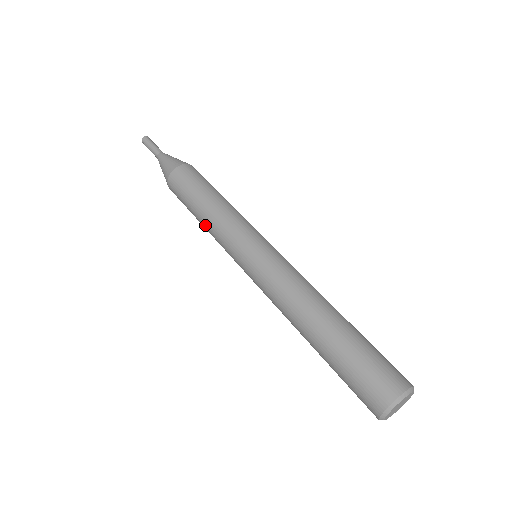
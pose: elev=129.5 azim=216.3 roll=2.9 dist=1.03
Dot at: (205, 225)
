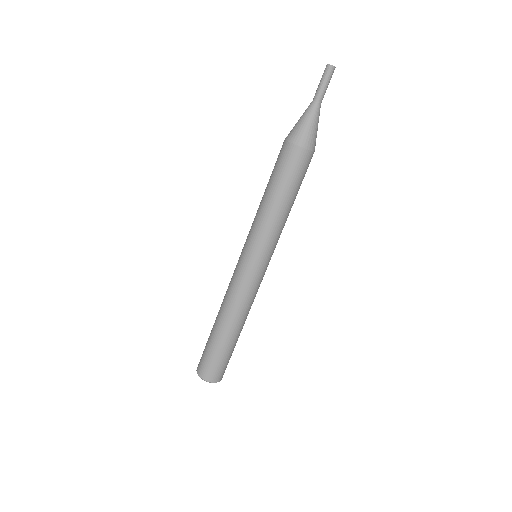
Dot at: occluded
